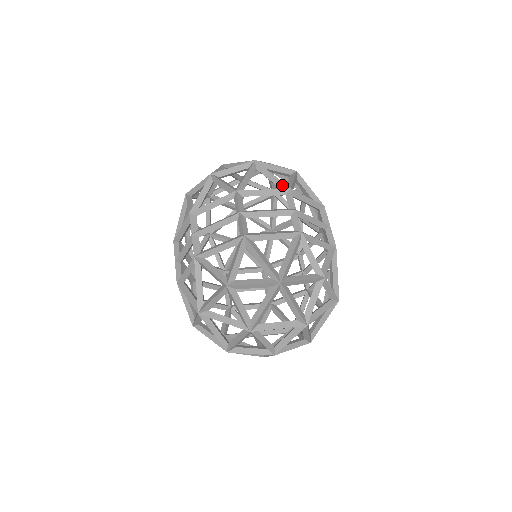
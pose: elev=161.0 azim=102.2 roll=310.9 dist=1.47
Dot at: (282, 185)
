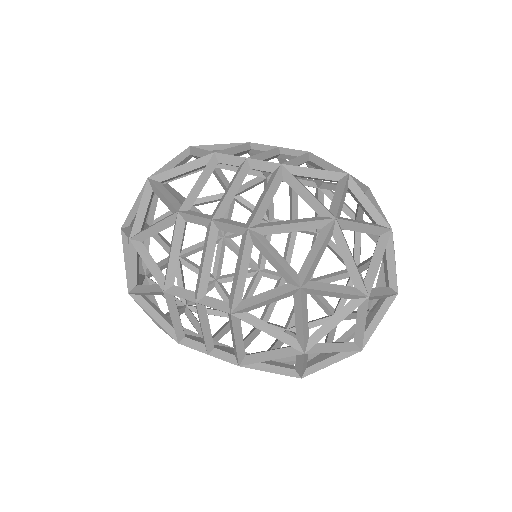
Dot at: (203, 161)
